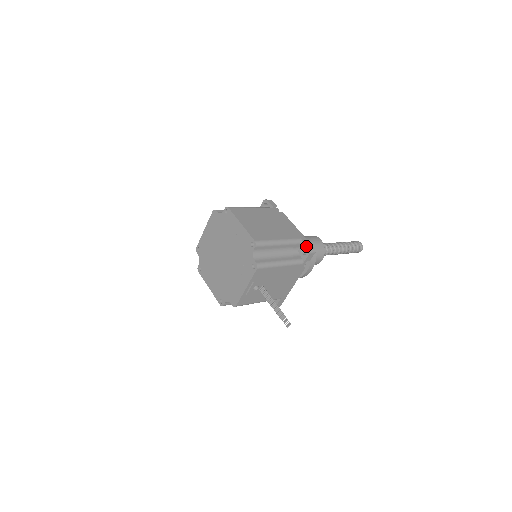
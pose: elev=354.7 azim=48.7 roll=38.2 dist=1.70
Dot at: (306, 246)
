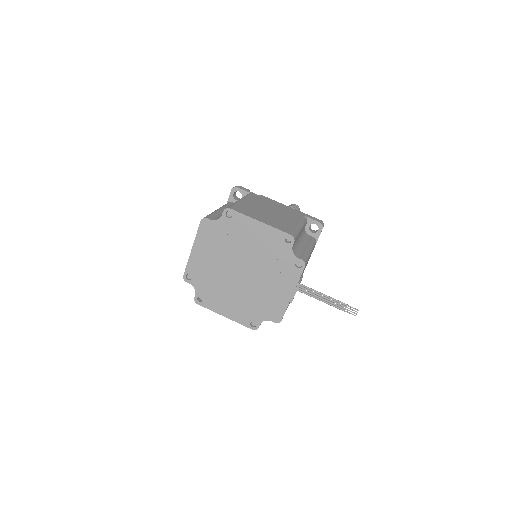
Dot at: (315, 222)
